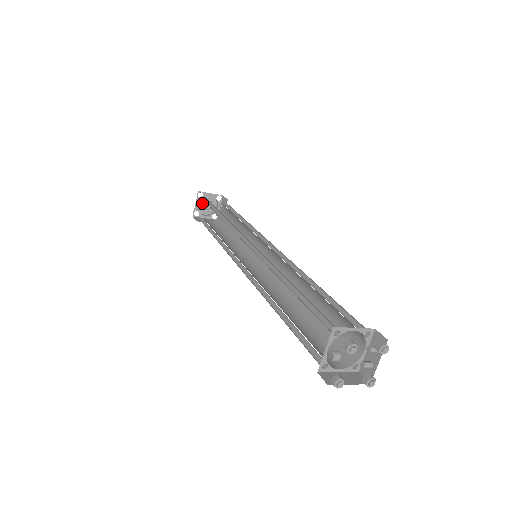
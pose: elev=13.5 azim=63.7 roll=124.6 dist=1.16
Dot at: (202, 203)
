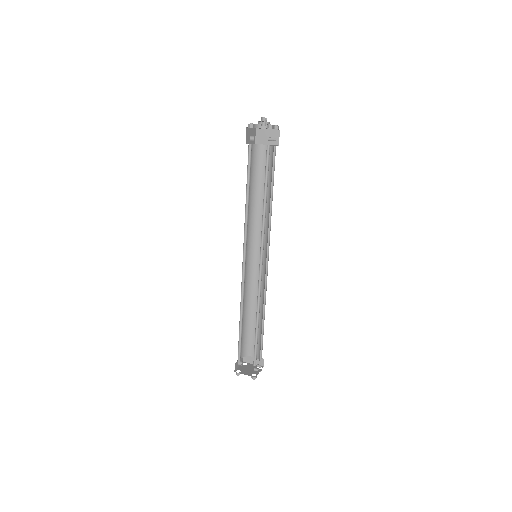
Dot at: (260, 121)
